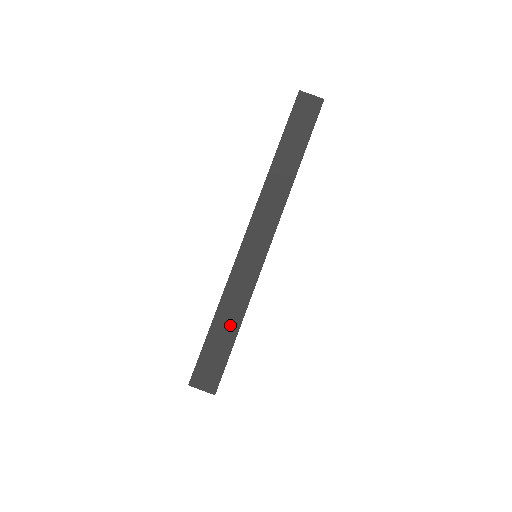
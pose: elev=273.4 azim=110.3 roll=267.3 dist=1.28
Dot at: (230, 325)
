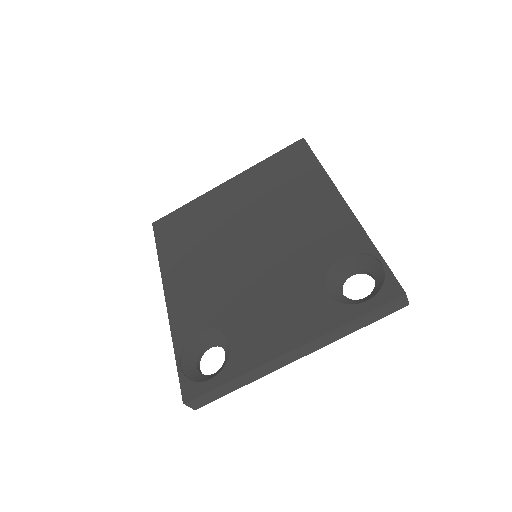
Dot at: (234, 387)
